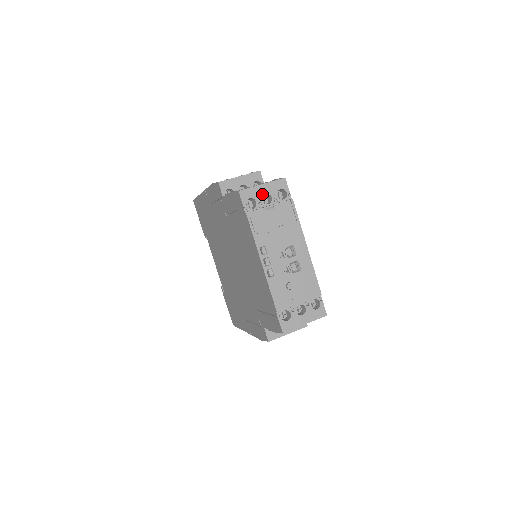
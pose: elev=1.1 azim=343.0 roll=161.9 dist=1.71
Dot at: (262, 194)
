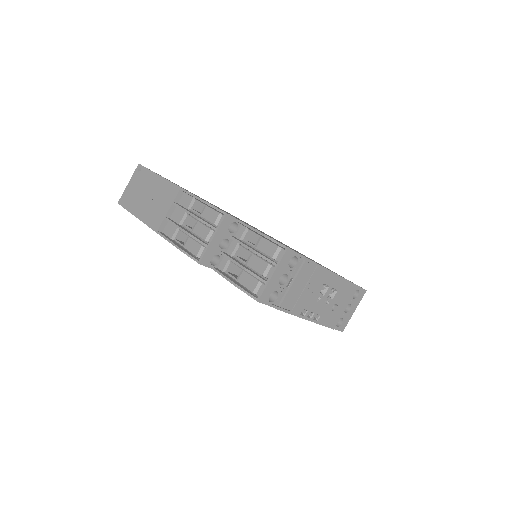
Dot at: (277, 281)
